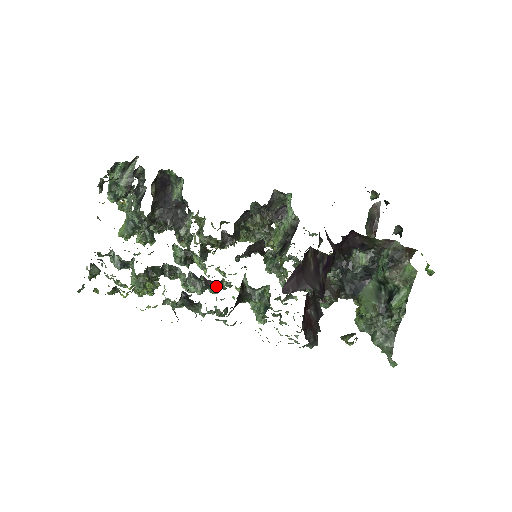
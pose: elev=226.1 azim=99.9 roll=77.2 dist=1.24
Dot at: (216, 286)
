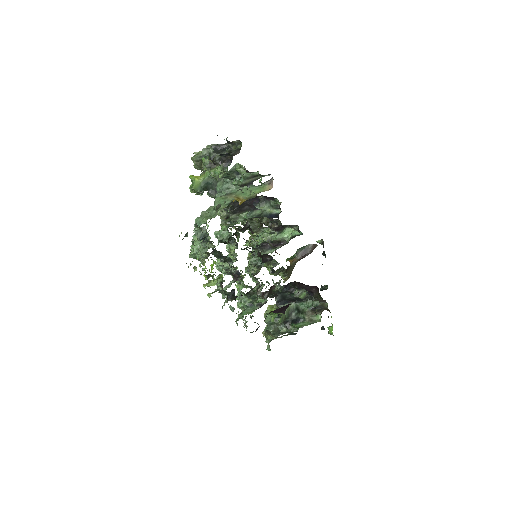
Dot at: (237, 278)
